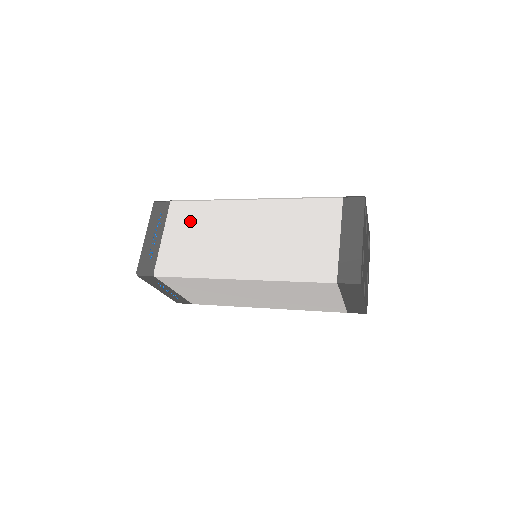
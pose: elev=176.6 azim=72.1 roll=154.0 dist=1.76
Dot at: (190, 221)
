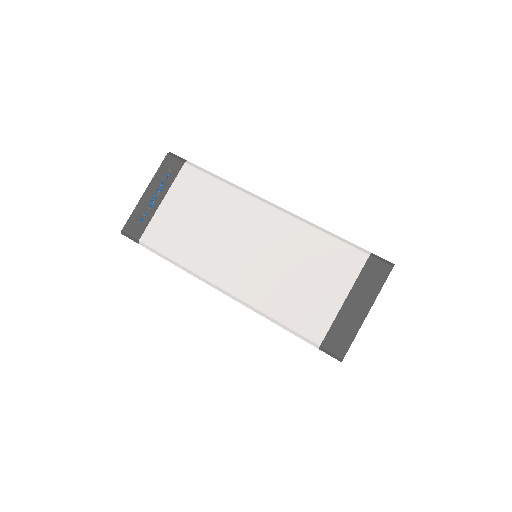
Dot at: (197, 198)
